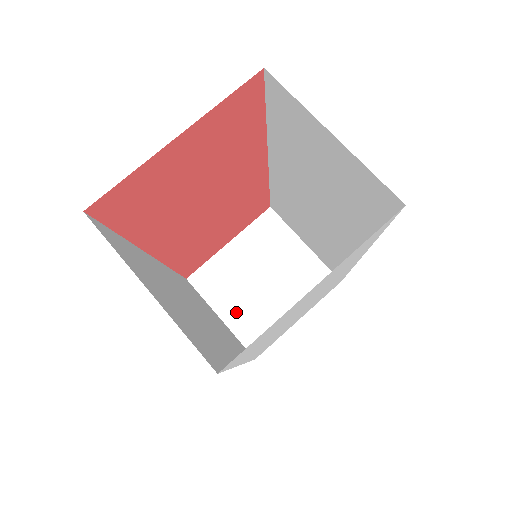
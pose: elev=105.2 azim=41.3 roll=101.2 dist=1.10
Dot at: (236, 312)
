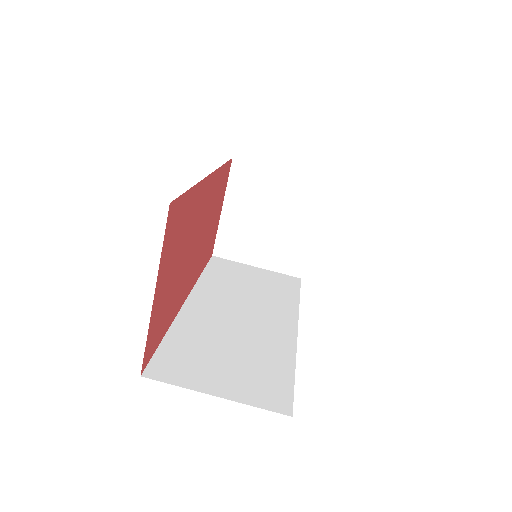
Dot at: (265, 256)
